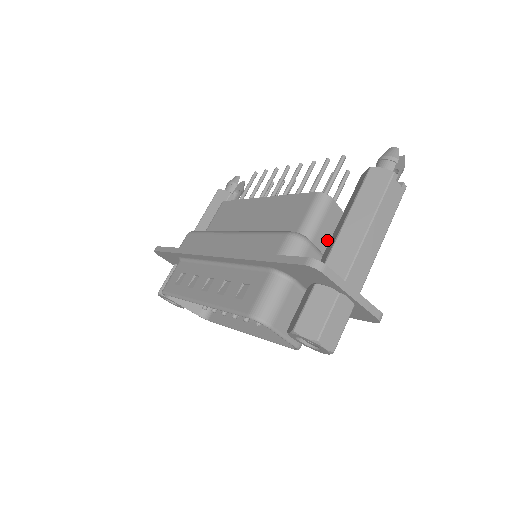
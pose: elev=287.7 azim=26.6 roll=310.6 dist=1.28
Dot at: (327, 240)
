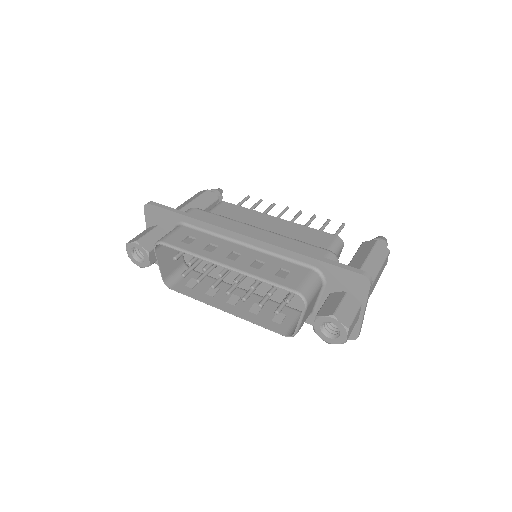
Dot at: occluded
